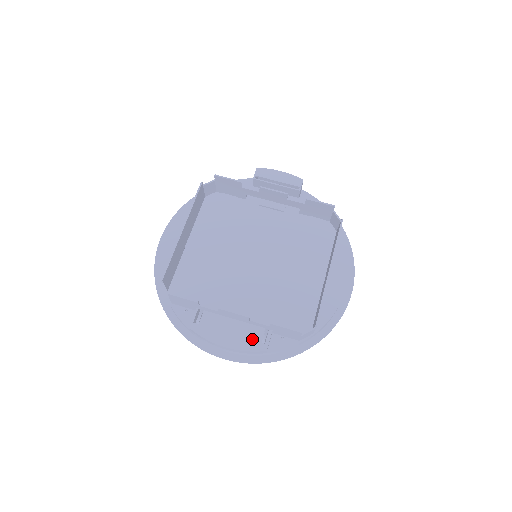
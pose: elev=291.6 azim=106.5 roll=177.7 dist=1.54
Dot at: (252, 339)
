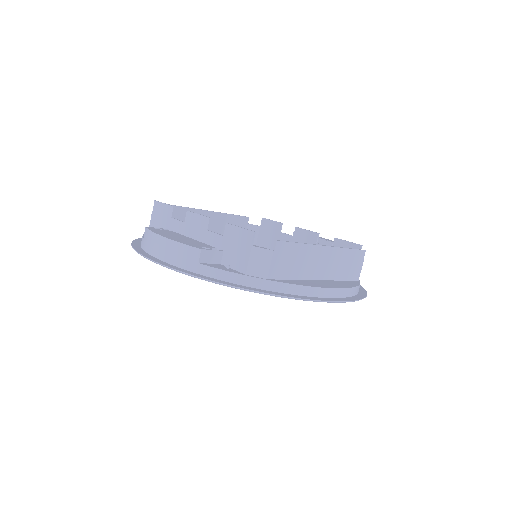
Dot at: (195, 244)
